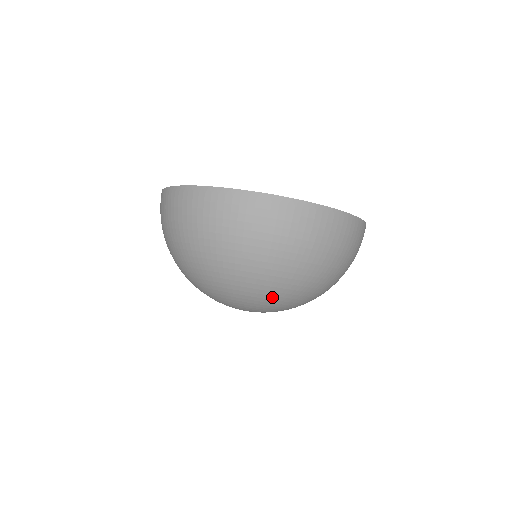
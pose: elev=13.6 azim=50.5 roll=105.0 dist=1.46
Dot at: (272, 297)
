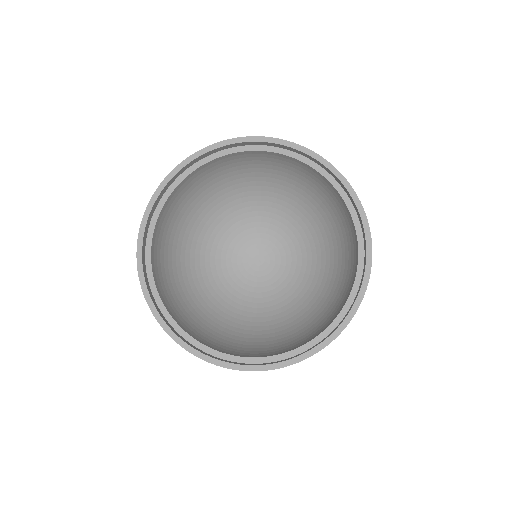
Dot at: occluded
